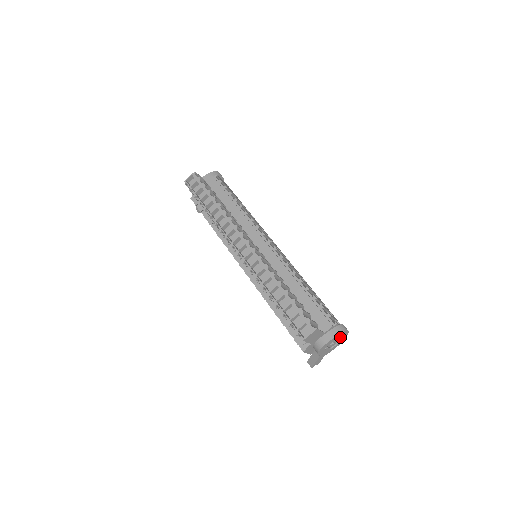
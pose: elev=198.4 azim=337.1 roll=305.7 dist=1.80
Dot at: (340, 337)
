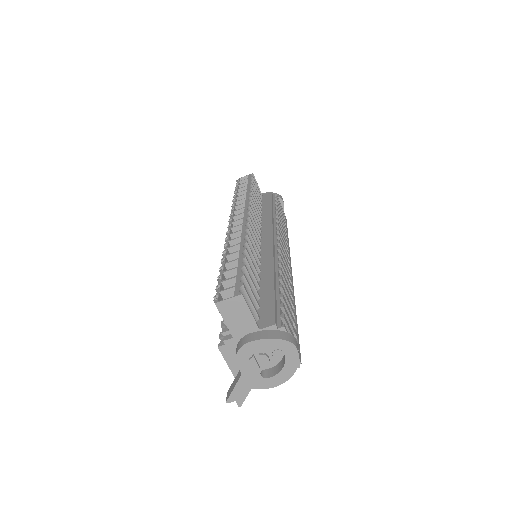
Dot at: (281, 355)
